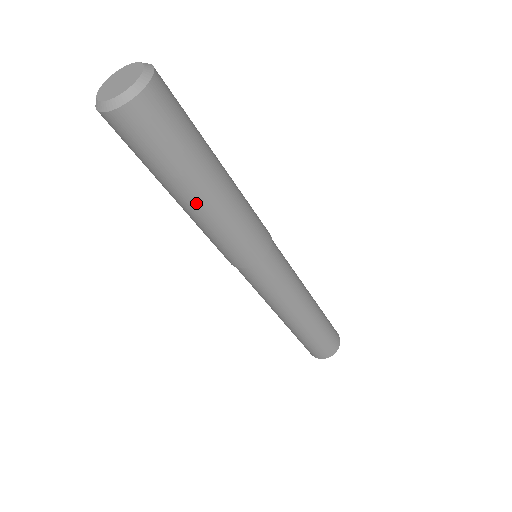
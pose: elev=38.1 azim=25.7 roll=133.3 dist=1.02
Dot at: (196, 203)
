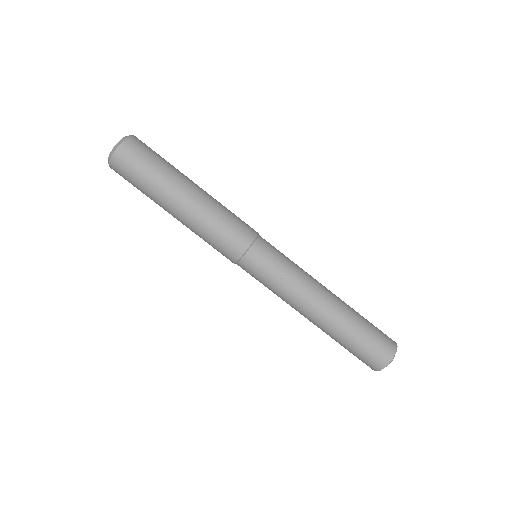
Dot at: (190, 191)
